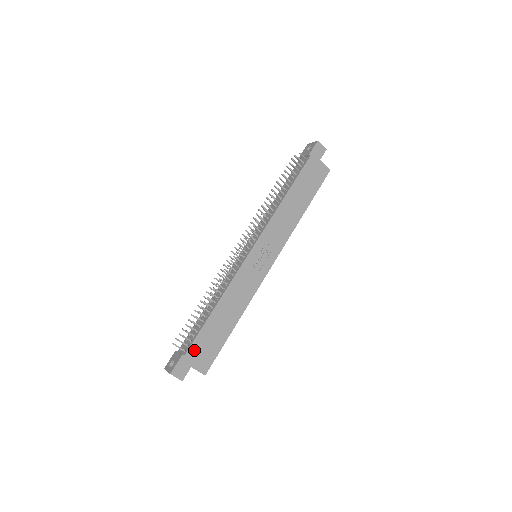
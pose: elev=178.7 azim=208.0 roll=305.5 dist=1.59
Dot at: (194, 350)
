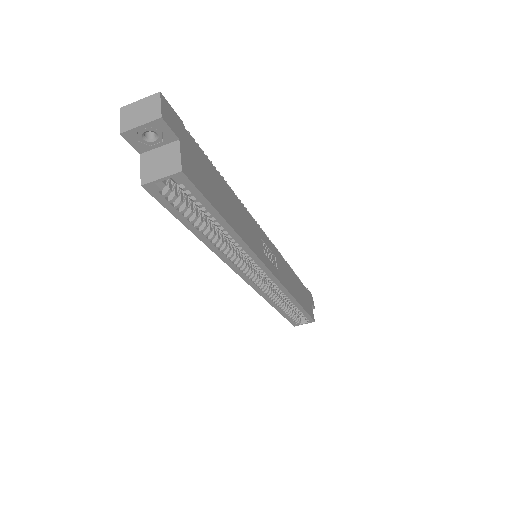
Dot at: (193, 147)
